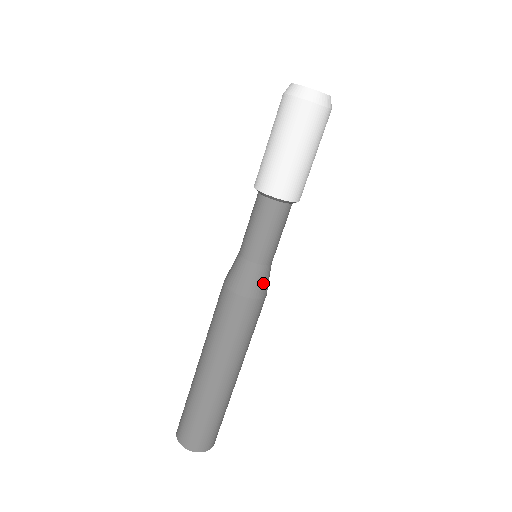
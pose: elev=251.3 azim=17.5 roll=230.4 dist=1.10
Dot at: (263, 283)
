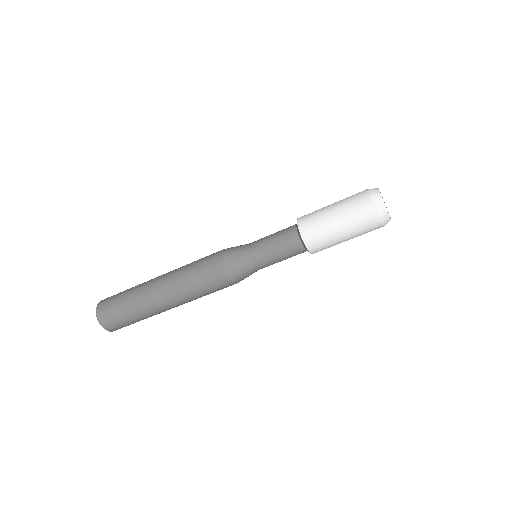
Dot at: occluded
